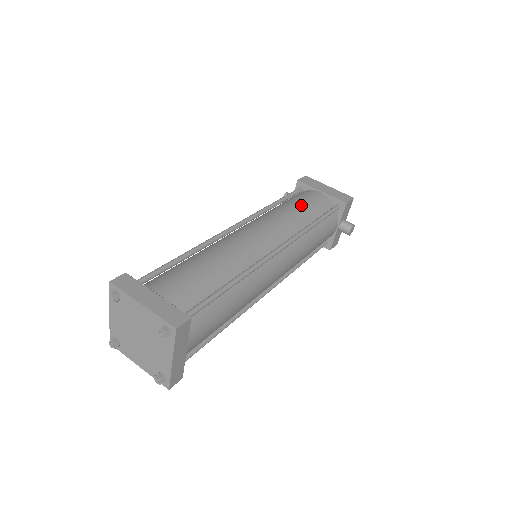
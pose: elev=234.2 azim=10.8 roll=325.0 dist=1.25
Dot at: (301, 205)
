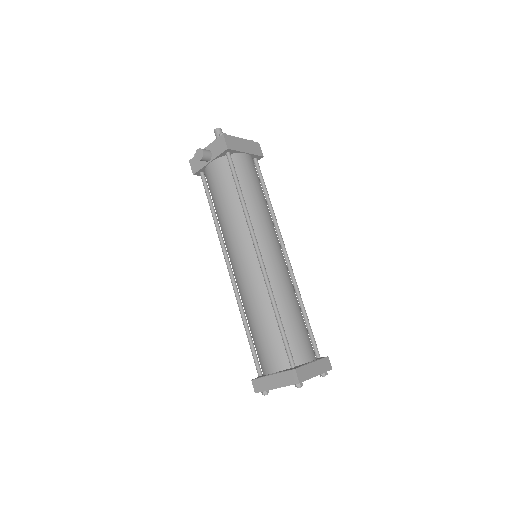
Dot at: (257, 189)
